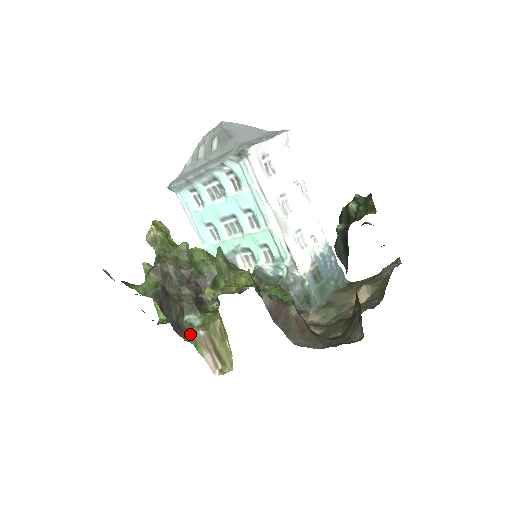
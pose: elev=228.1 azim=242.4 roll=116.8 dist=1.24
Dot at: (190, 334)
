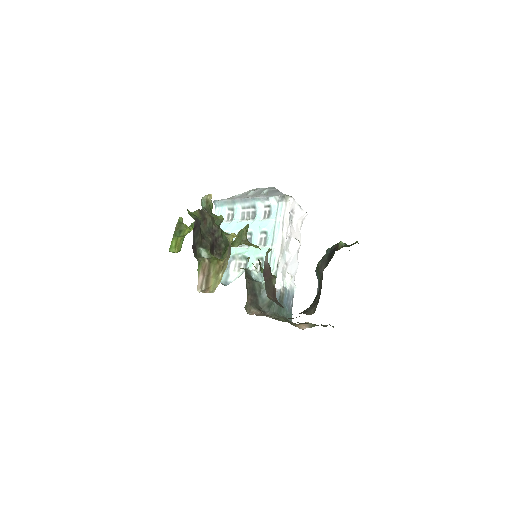
Dot at: (198, 257)
